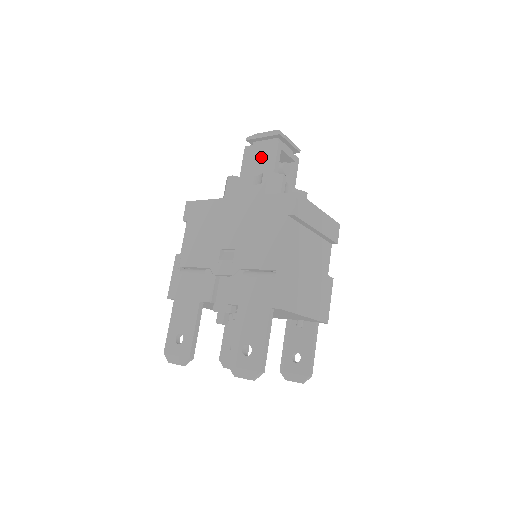
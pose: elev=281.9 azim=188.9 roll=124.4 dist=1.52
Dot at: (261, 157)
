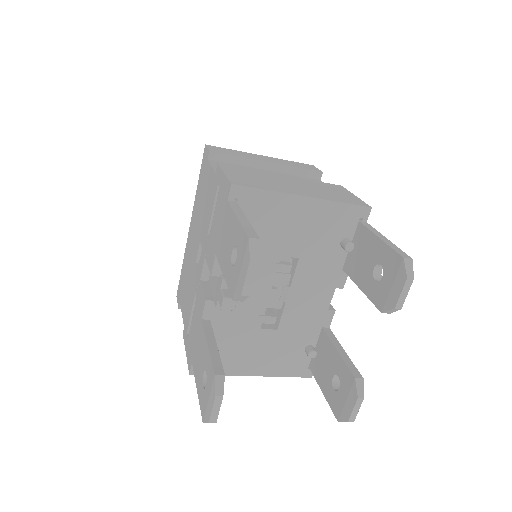
Dot at: occluded
